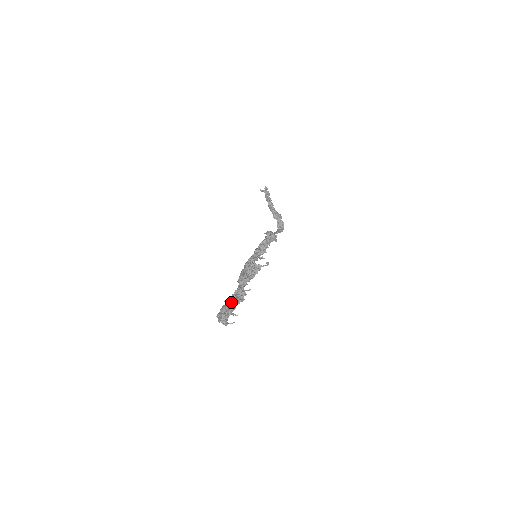
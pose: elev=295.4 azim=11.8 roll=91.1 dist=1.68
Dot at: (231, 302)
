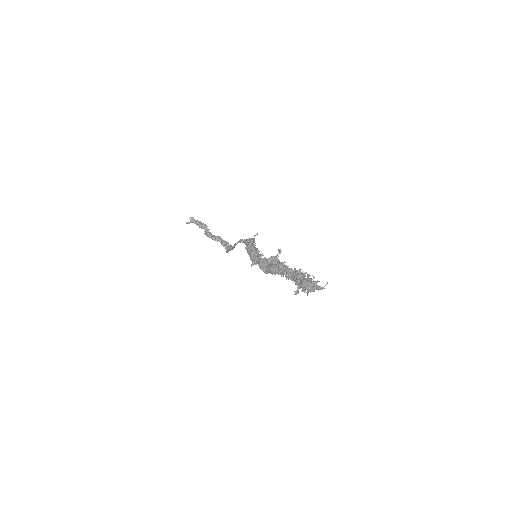
Dot at: (302, 276)
